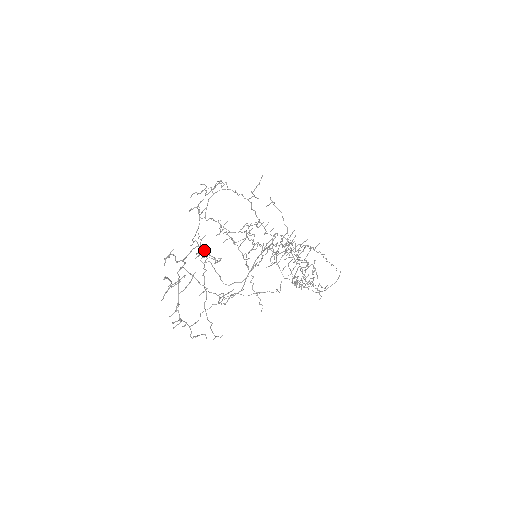
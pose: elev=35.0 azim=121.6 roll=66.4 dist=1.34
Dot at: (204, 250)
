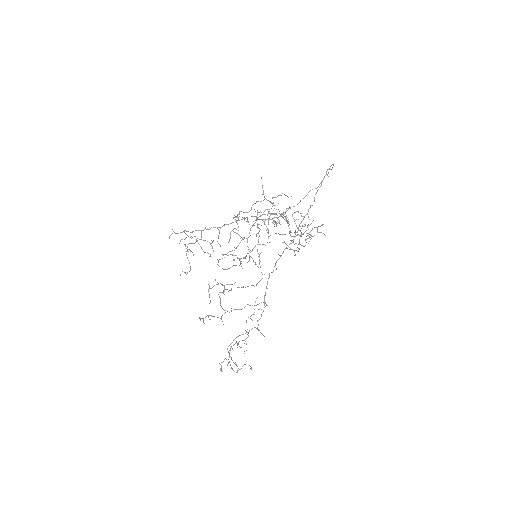
Dot at: occluded
